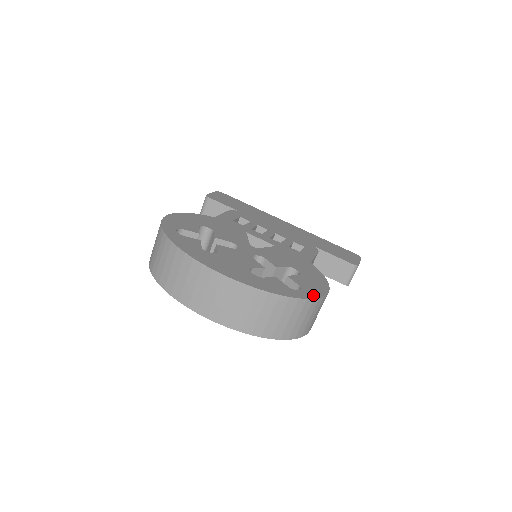
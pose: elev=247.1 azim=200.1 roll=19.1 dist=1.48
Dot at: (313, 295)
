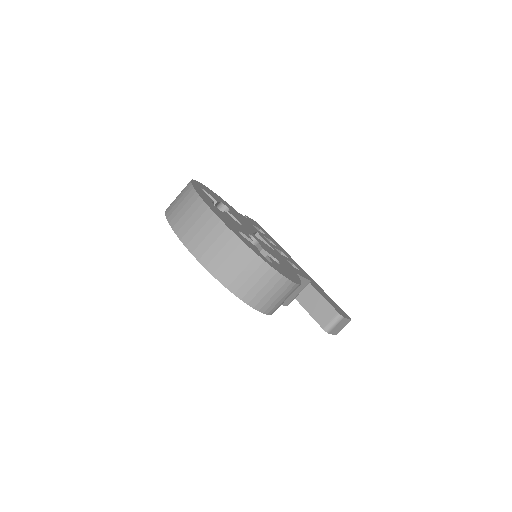
Dot at: (279, 271)
